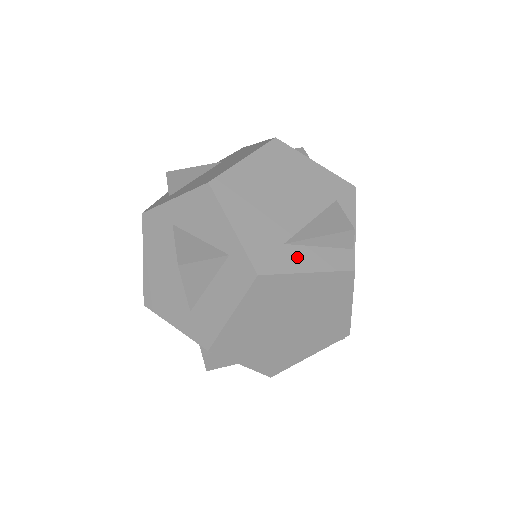
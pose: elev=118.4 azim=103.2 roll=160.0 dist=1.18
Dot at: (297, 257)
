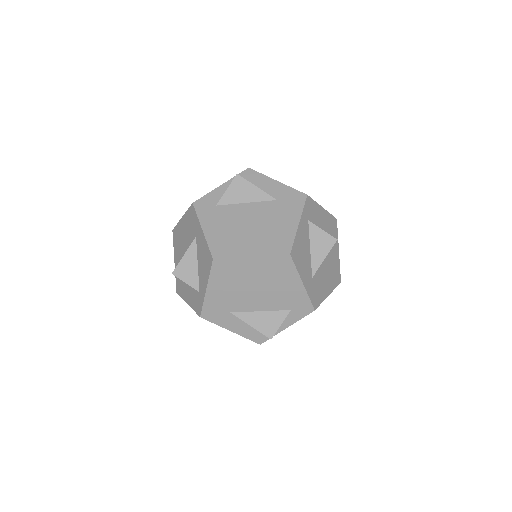
Dot at: (231, 322)
